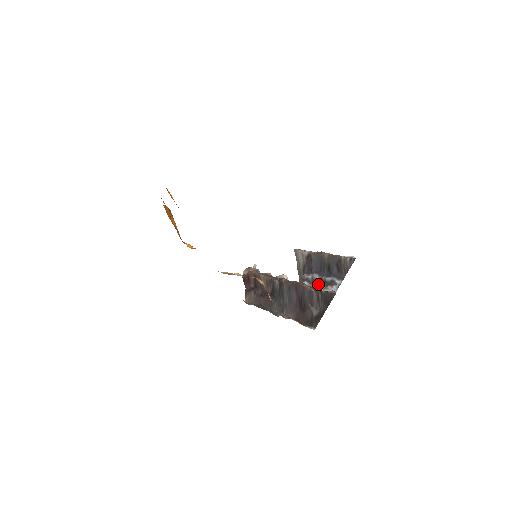
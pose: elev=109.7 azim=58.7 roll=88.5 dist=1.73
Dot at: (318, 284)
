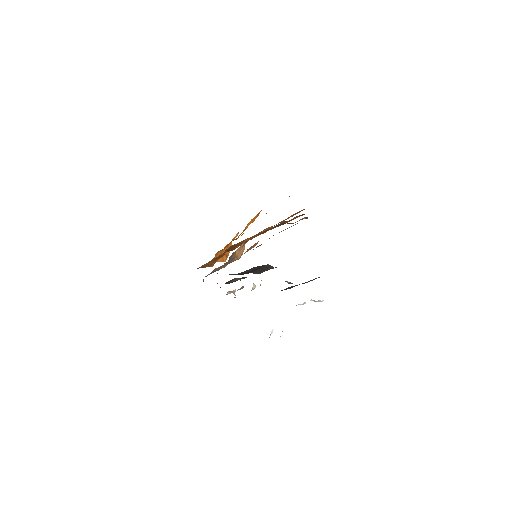
Dot at: occluded
